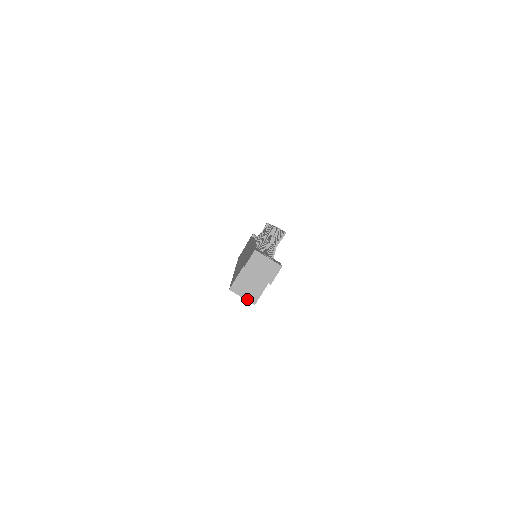
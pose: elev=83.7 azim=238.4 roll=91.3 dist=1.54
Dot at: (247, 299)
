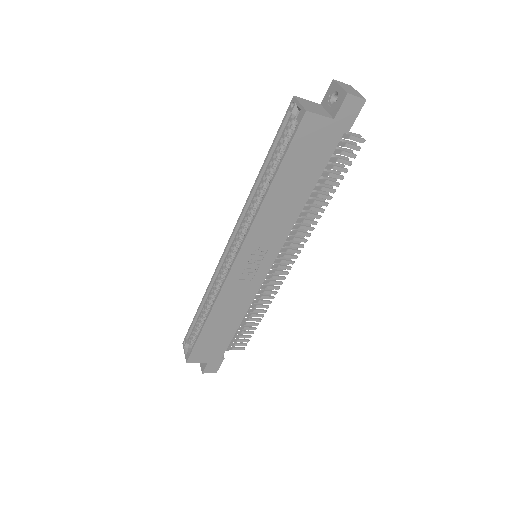
Dot at: (303, 106)
